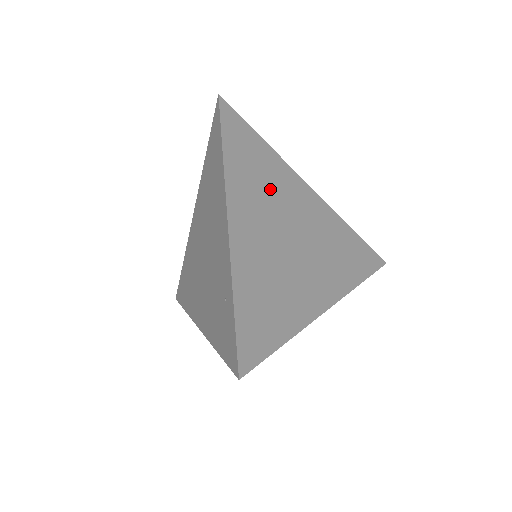
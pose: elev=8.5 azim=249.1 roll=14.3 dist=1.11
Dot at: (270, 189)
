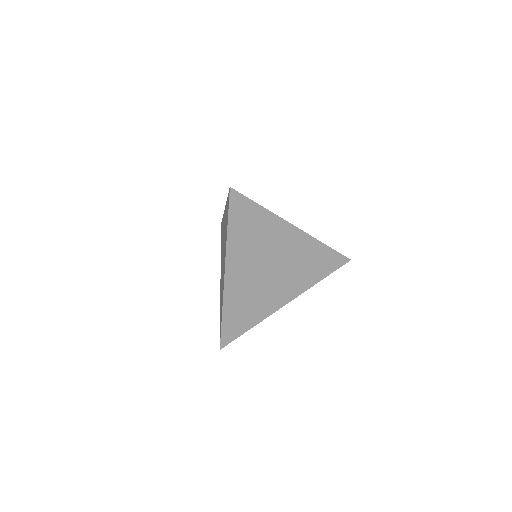
Dot at: (260, 243)
